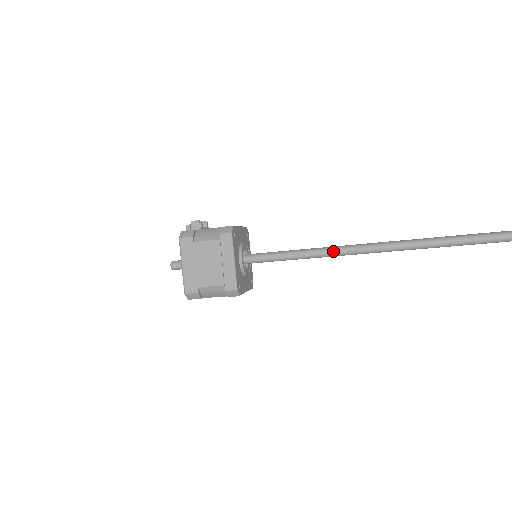
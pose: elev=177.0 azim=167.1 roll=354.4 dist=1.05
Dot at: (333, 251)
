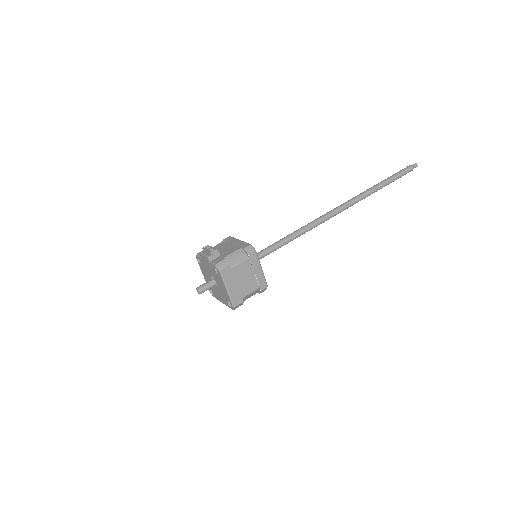
Dot at: (303, 232)
